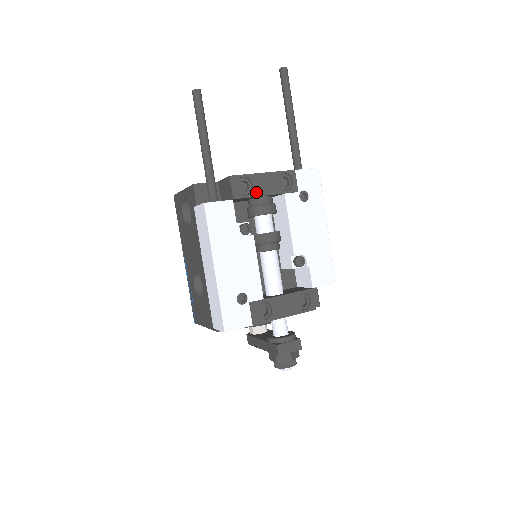
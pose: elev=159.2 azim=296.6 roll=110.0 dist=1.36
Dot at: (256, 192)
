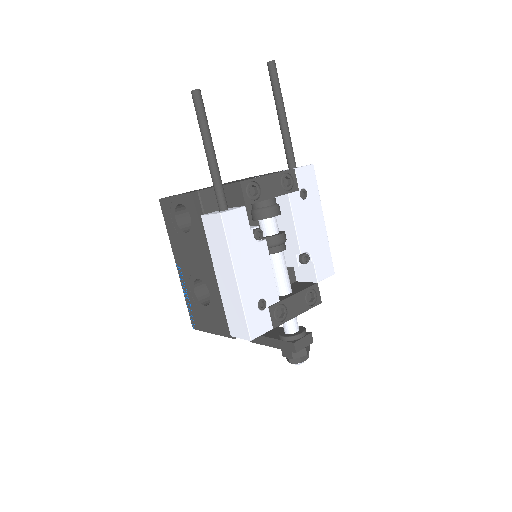
Dot at: (264, 195)
